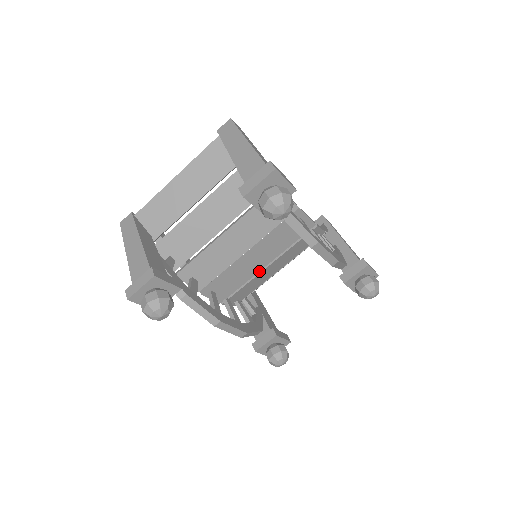
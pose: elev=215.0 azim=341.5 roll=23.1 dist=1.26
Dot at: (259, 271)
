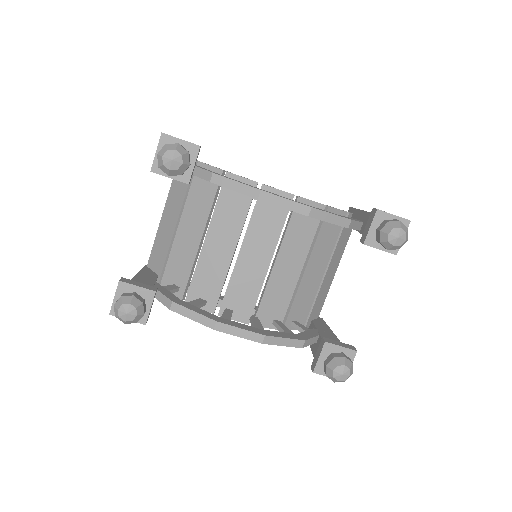
Dot at: (270, 272)
